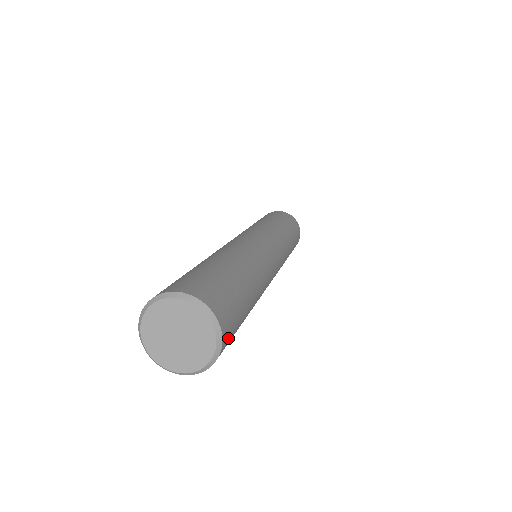
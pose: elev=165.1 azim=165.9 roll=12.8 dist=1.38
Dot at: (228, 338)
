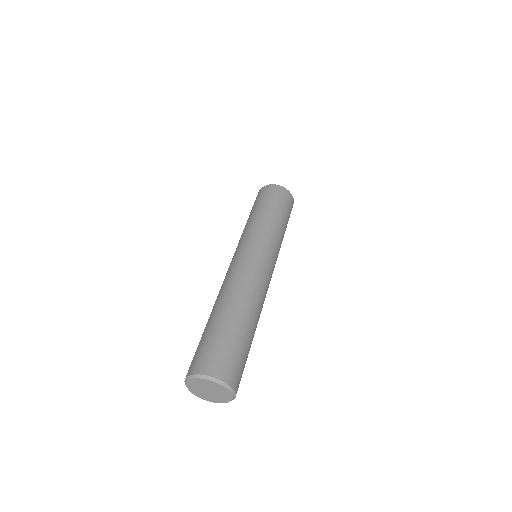
Dot at: (239, 380)
